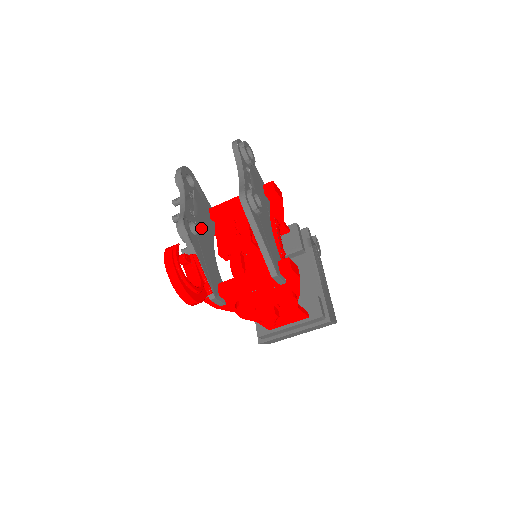
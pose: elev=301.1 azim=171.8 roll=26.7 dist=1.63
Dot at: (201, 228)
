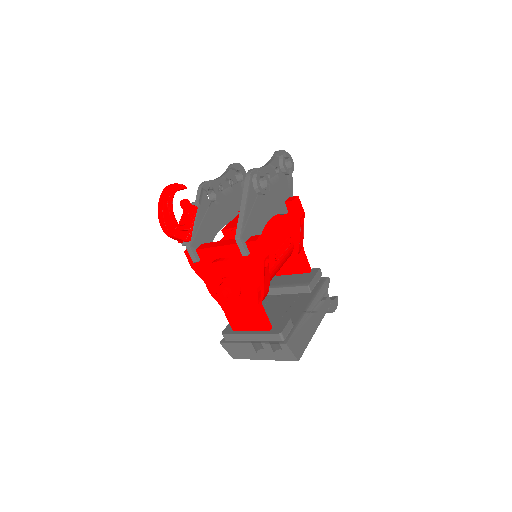
Dot at: (221, 204)
